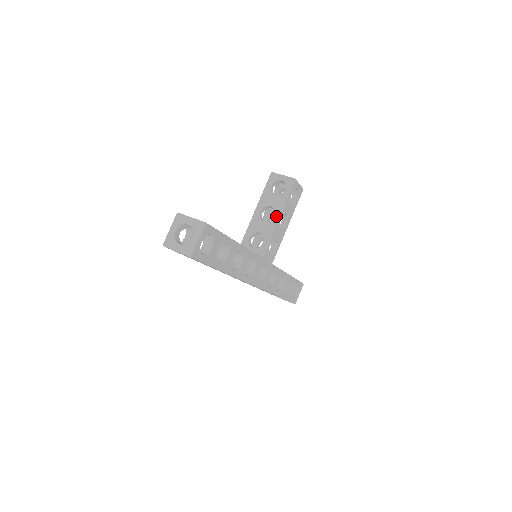
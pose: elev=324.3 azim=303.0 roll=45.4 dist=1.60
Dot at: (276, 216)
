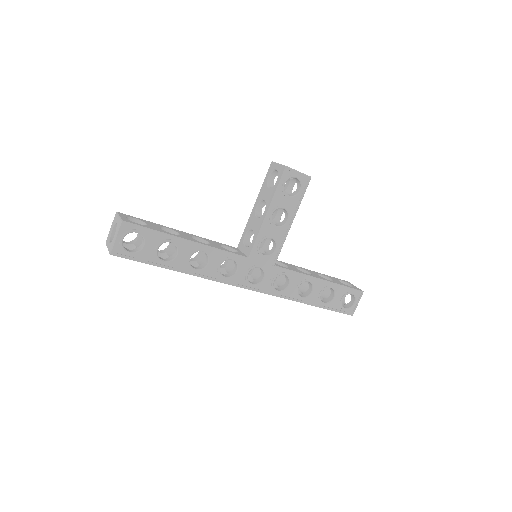
Dot at: (265, 211)
